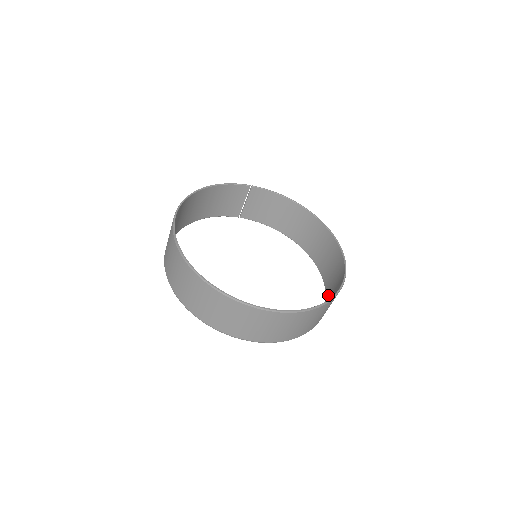
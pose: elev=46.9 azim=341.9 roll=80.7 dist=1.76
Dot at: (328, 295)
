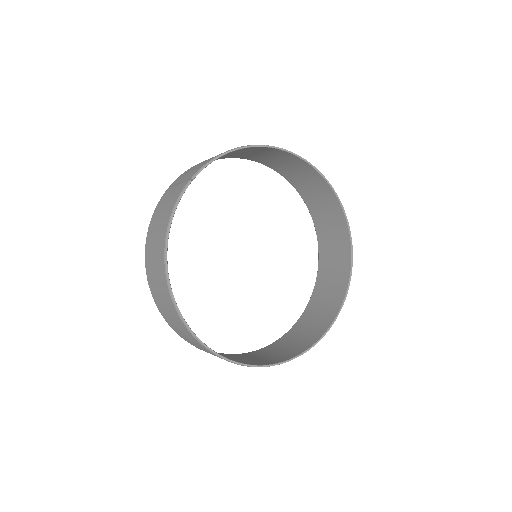
Dot at: (313, 209)
